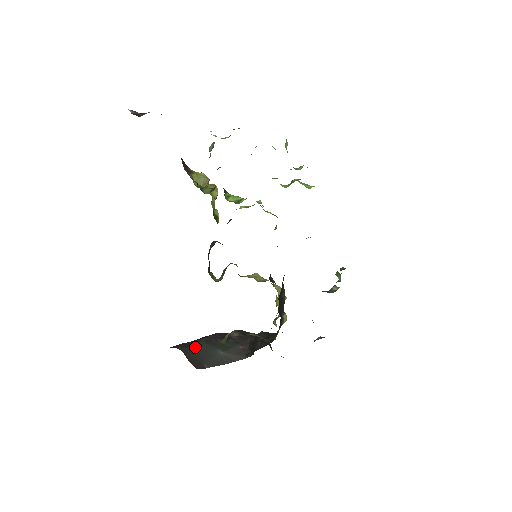
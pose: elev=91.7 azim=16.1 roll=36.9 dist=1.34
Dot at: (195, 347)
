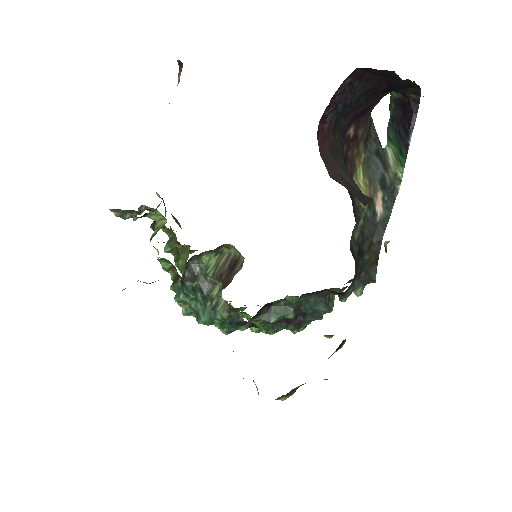
Dot at: (343, 165)
